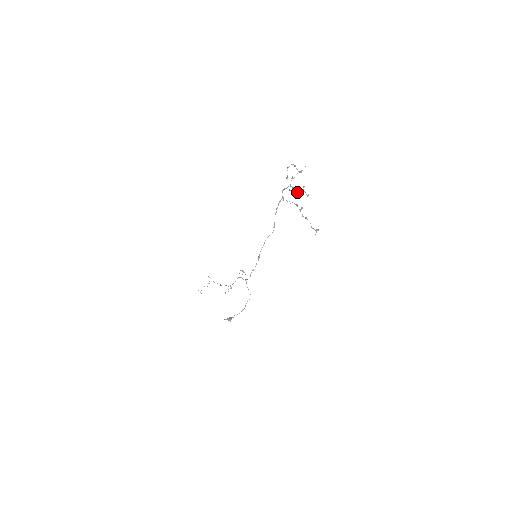
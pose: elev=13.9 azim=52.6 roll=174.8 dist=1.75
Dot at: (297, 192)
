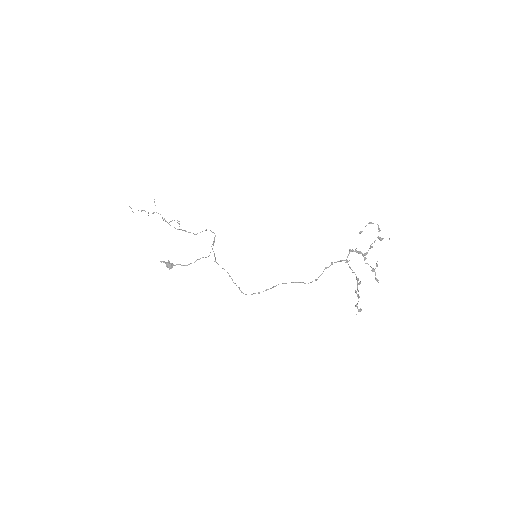
Dot at: (360, 253)
